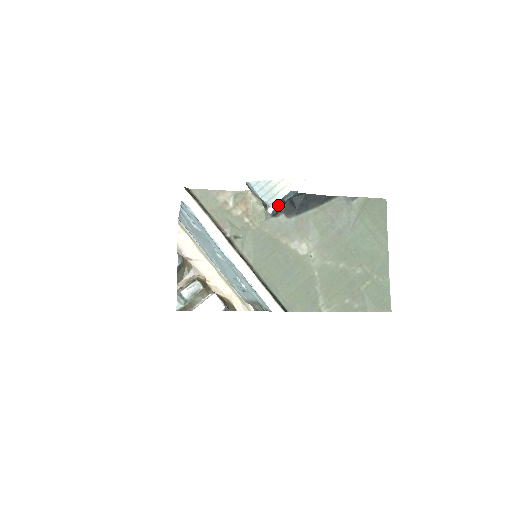
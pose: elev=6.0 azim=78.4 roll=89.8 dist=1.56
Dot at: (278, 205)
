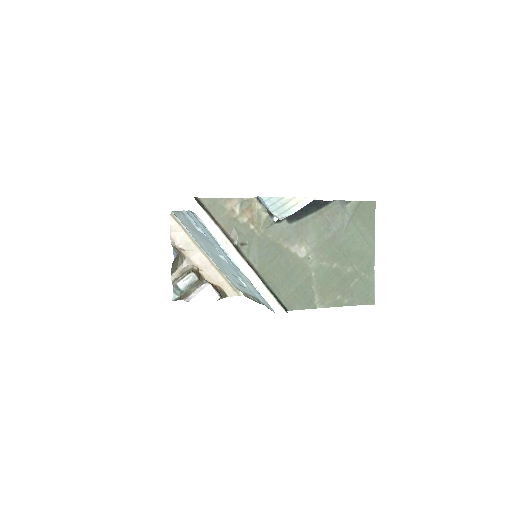
Dot at: occluded
